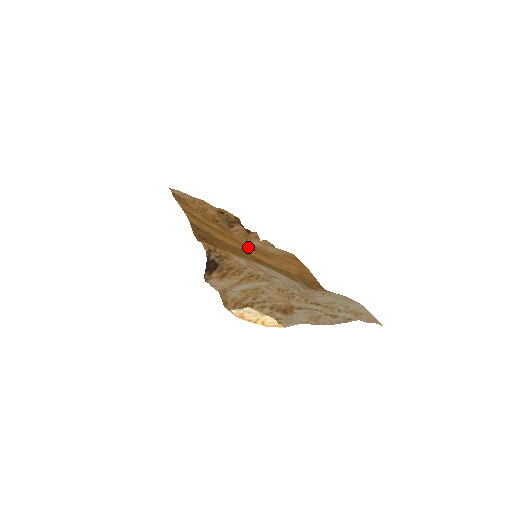
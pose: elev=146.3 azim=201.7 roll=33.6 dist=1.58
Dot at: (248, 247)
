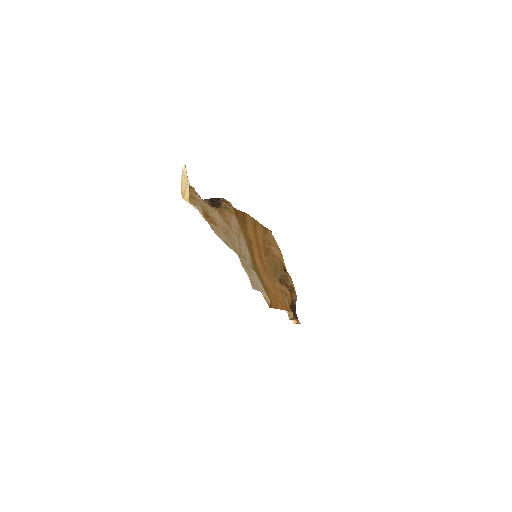
Dot at: (261, 257)
